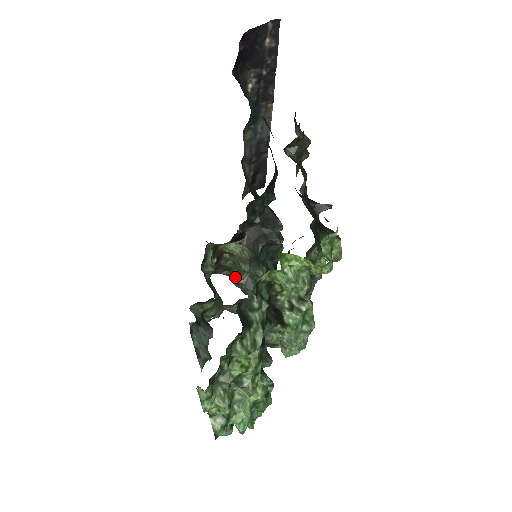
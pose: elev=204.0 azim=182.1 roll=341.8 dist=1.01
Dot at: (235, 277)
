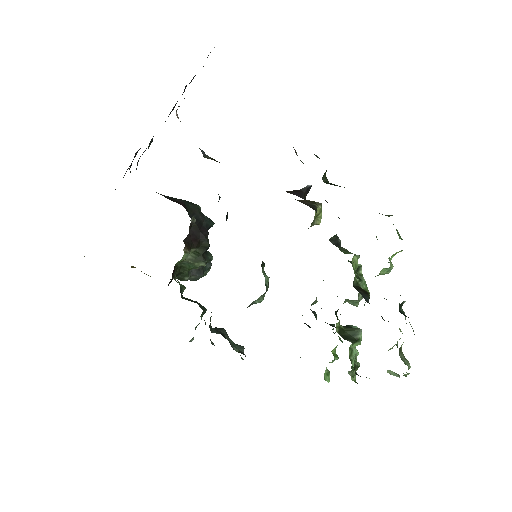
Dot at: (187, 276)
